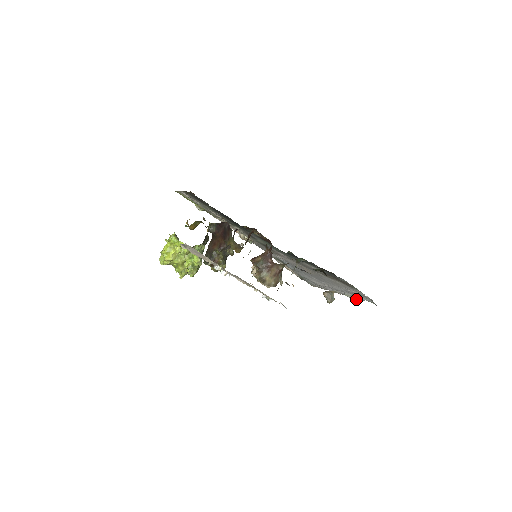
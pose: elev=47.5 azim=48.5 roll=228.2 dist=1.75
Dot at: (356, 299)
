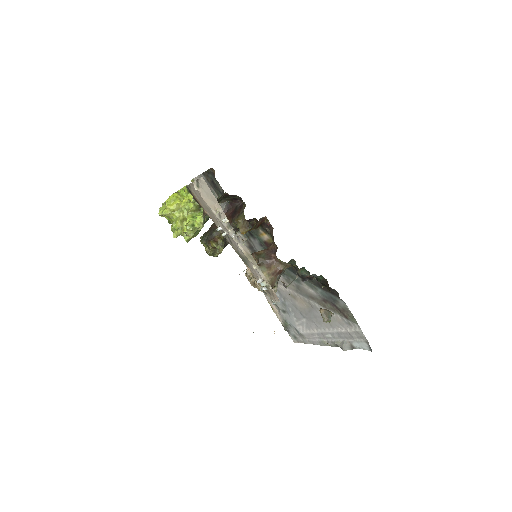
Dot at: (347, 346)
